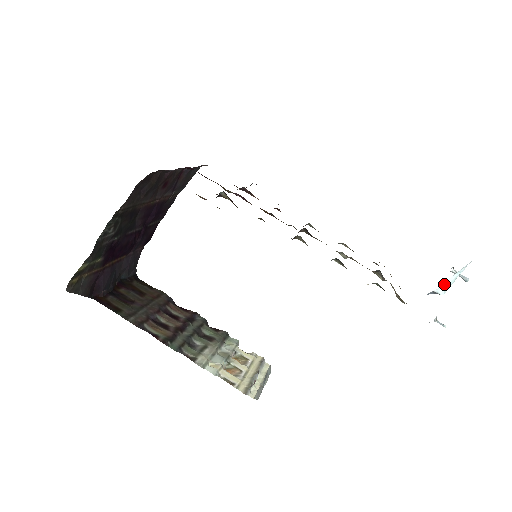
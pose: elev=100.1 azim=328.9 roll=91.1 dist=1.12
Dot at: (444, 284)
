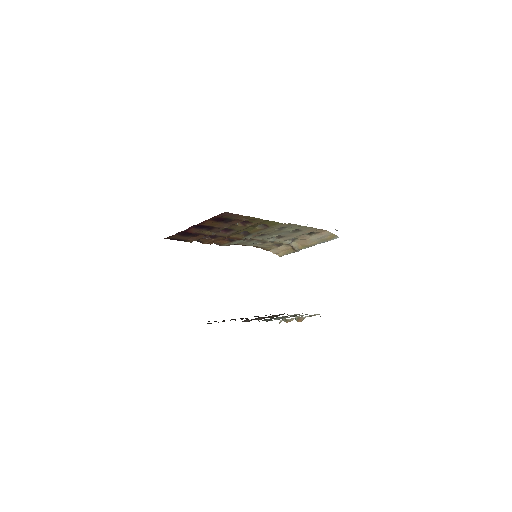
Dot at: occluded
